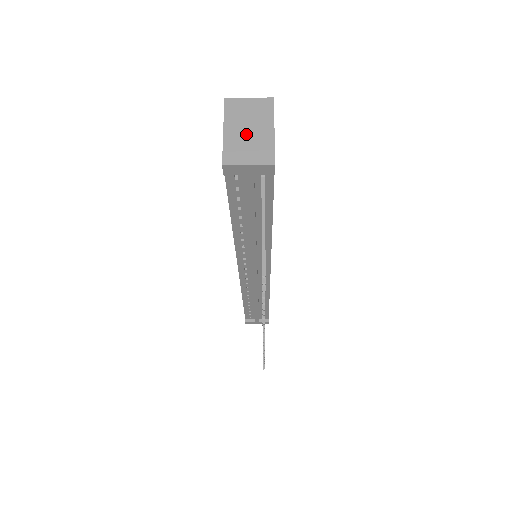
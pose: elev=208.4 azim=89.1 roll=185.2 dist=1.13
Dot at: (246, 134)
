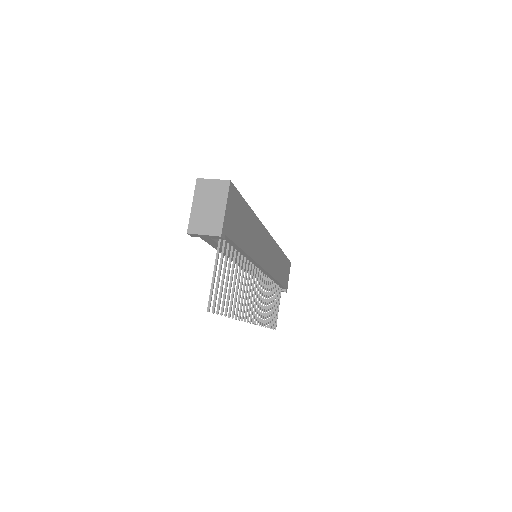
Dot at: (206, 210)
